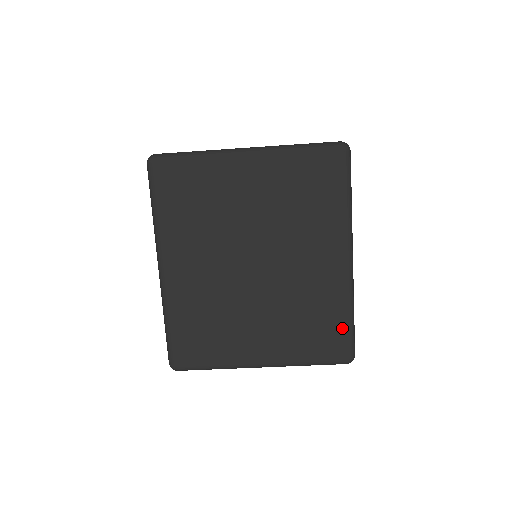
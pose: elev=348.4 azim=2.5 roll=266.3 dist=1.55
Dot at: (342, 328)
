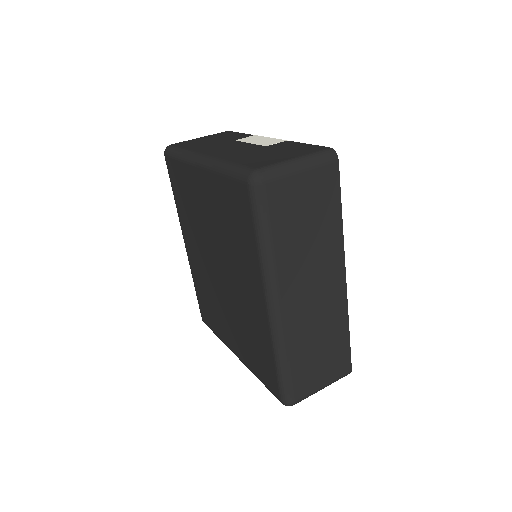
Dot at: (273, 370)
